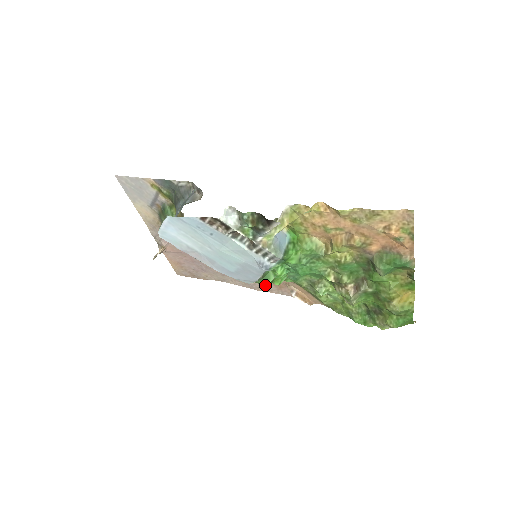
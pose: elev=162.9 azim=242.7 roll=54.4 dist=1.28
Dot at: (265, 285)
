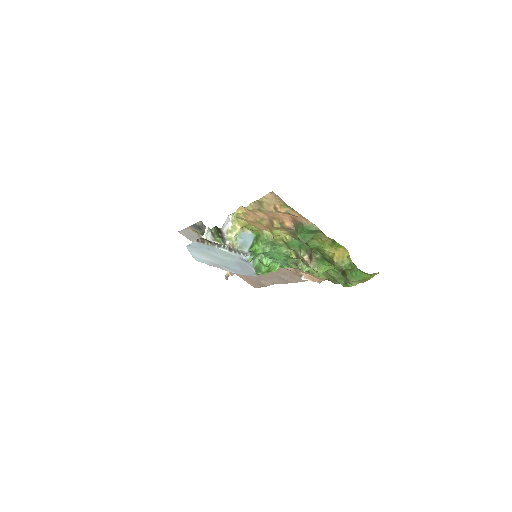
Dot at: (264, 274)
